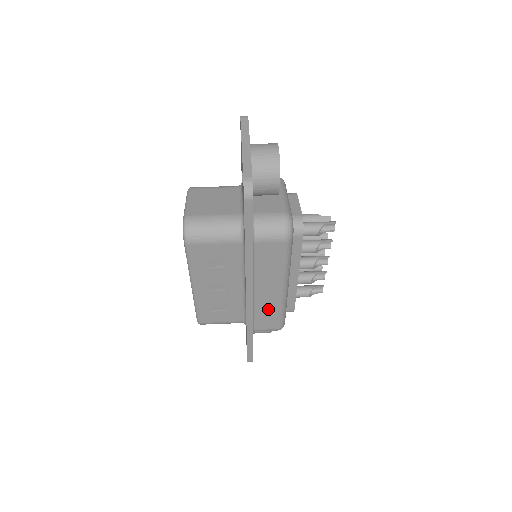
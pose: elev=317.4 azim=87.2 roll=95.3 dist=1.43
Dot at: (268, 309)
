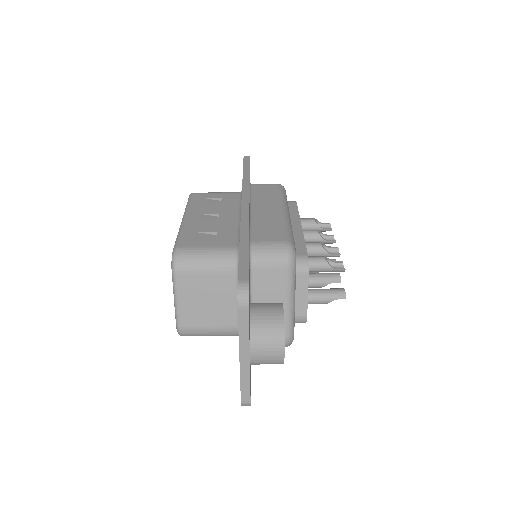
Dot at: occluded
